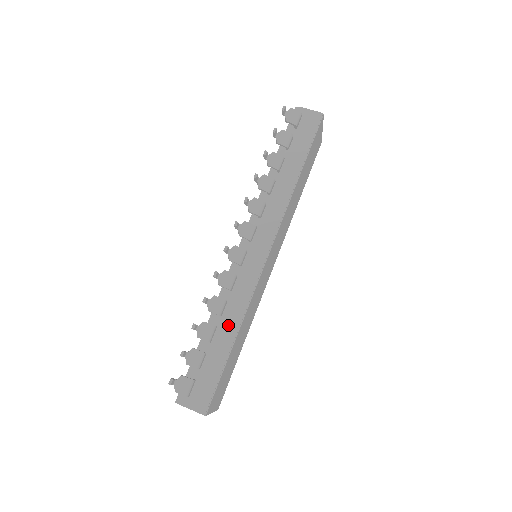
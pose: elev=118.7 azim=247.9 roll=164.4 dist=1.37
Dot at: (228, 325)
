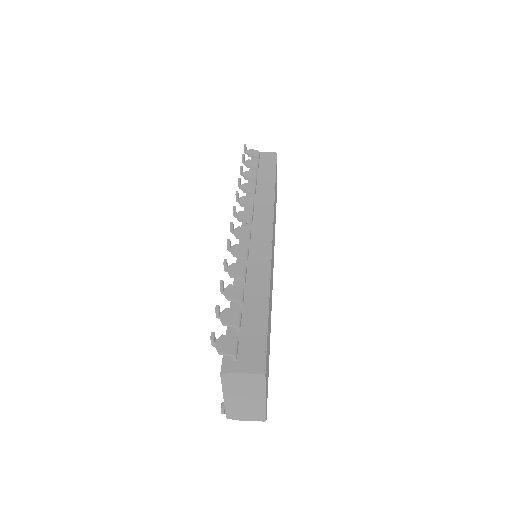
Dot at: (256, 288)
